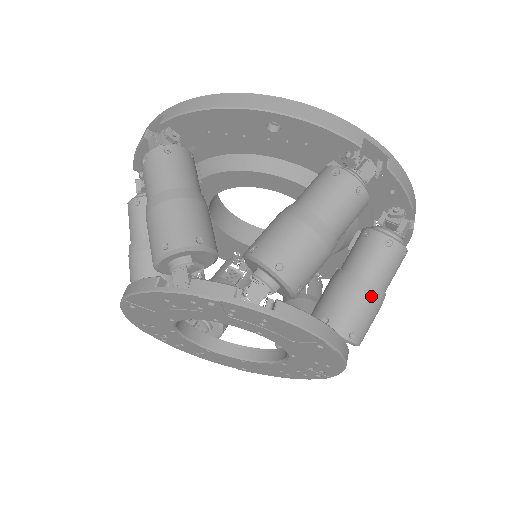
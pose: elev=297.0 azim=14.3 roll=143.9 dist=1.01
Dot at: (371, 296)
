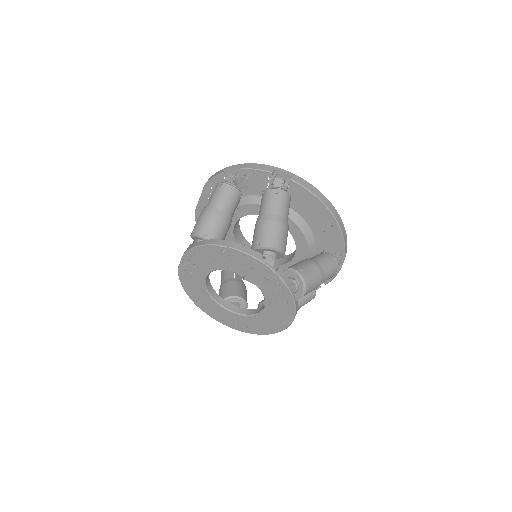
Dot at: occluded
